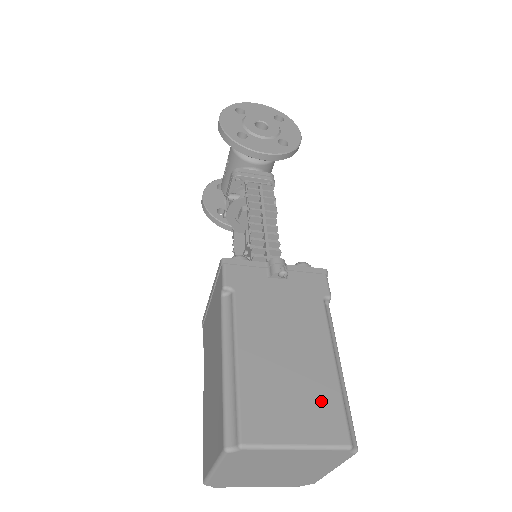
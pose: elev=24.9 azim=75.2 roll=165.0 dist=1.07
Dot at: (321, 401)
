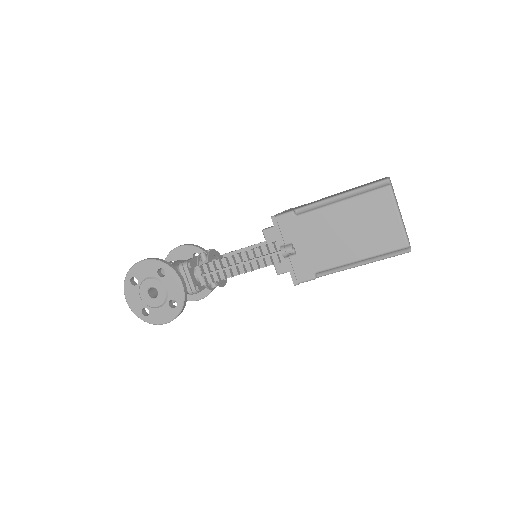
Dot at: occluded
